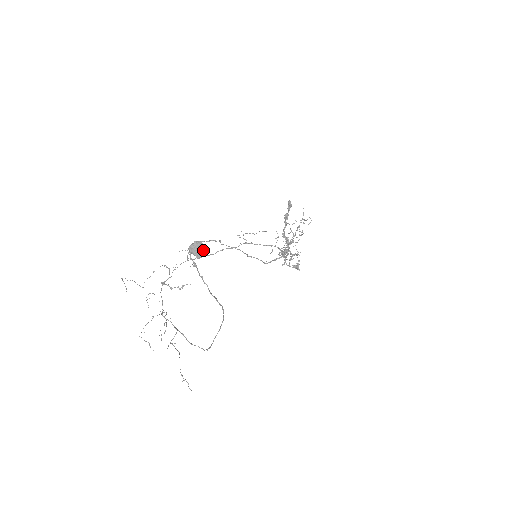
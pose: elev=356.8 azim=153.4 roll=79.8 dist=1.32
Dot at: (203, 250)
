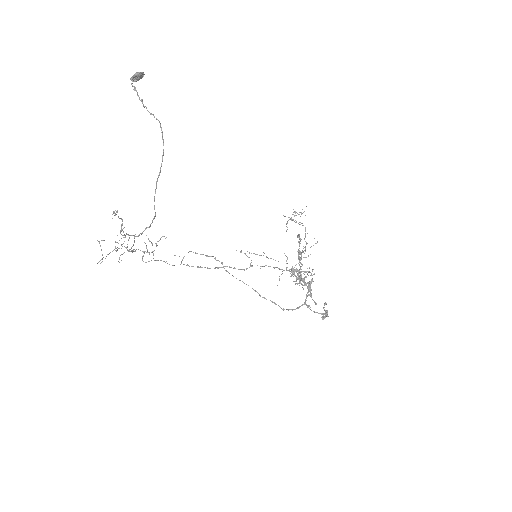
Dot at: (142, 72)
